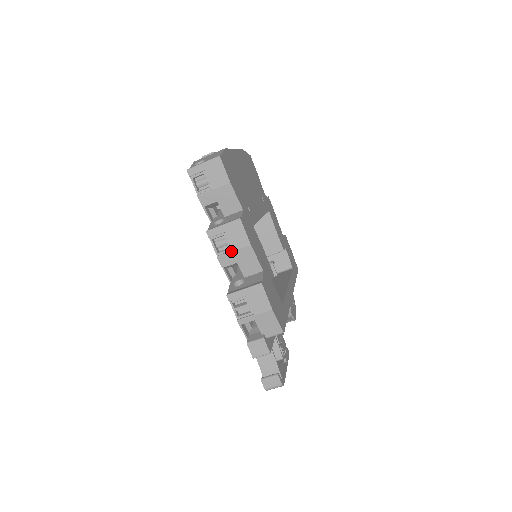
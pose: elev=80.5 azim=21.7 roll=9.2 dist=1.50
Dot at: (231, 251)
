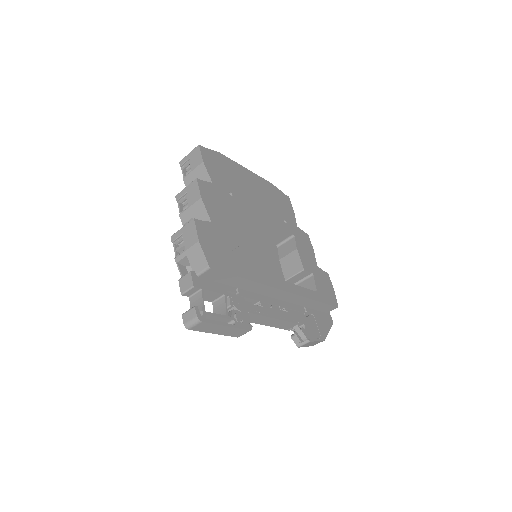
Dot at: (188, 207)
